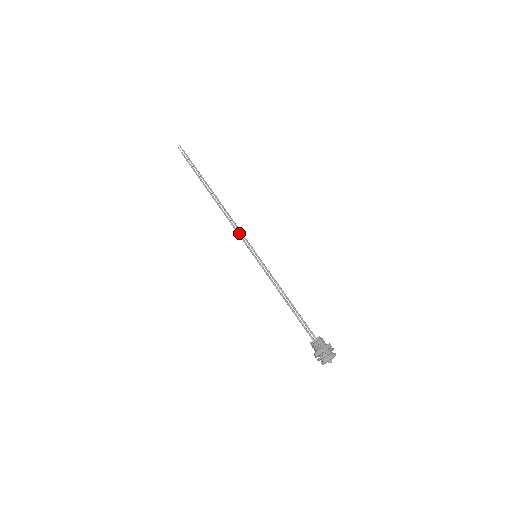
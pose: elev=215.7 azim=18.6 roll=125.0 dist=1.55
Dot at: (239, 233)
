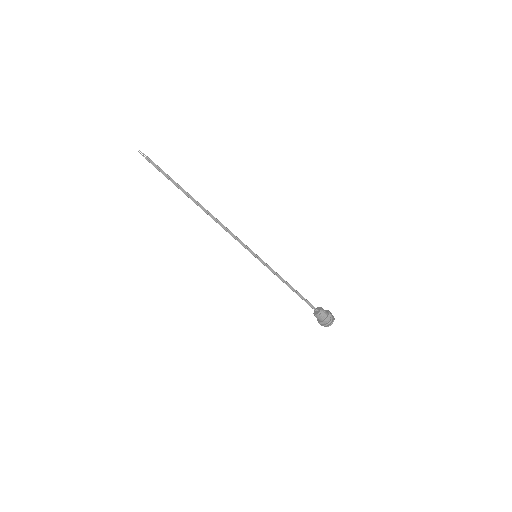
Dot at: (234, 237)
